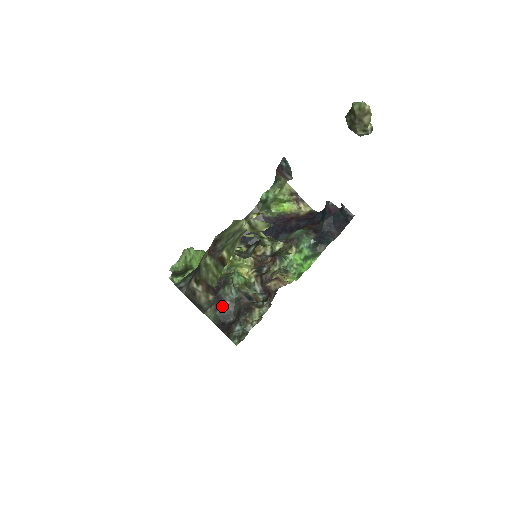
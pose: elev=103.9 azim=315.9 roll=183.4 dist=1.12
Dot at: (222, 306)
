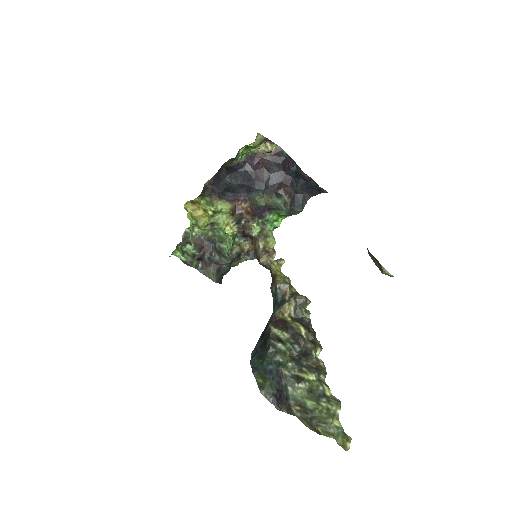
Dot at: (221, 270)
